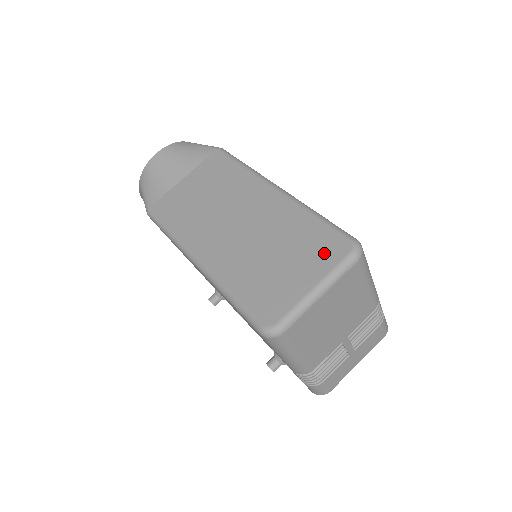
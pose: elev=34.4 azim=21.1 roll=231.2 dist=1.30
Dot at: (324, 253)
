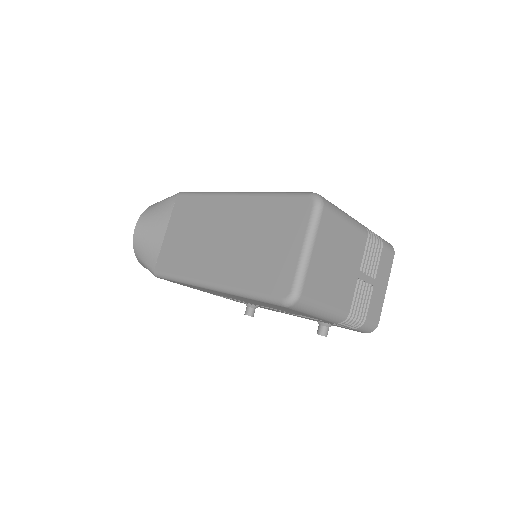
Dot at: (295, 218)
